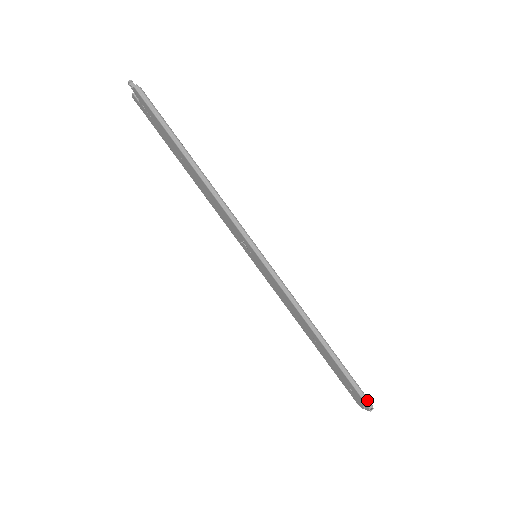
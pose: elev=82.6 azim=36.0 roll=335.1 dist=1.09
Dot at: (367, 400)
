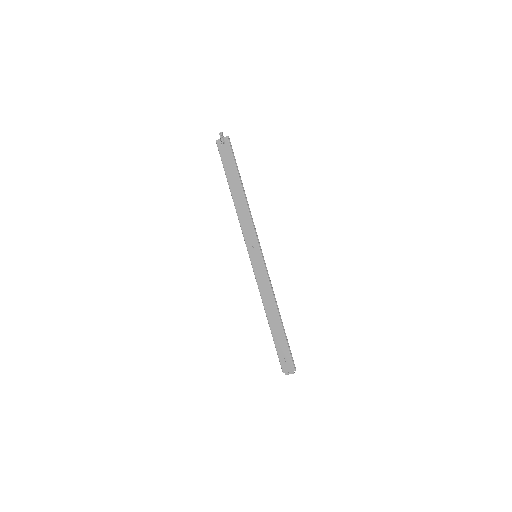
Dot at: (294, 364)
